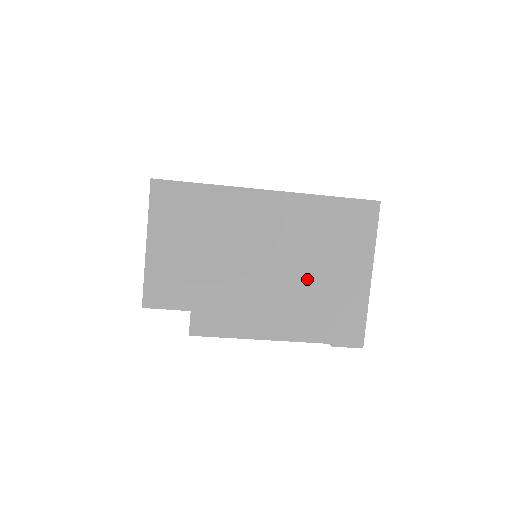
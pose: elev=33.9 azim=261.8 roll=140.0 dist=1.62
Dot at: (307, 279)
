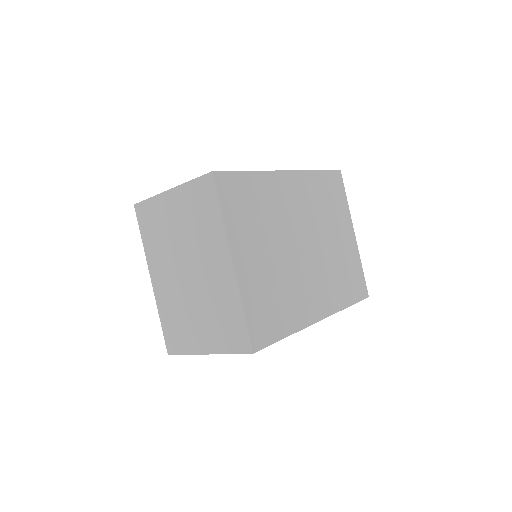
Dot at: occluded
